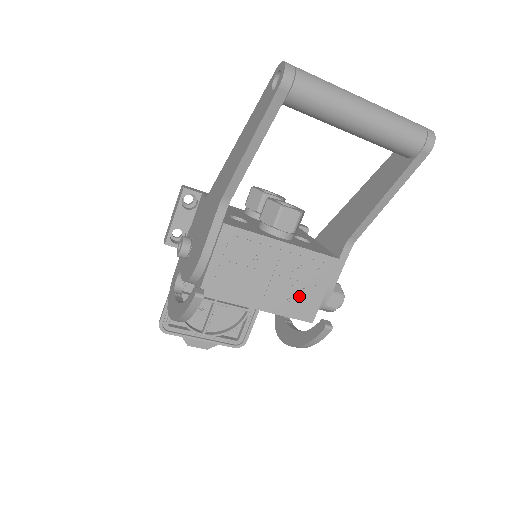
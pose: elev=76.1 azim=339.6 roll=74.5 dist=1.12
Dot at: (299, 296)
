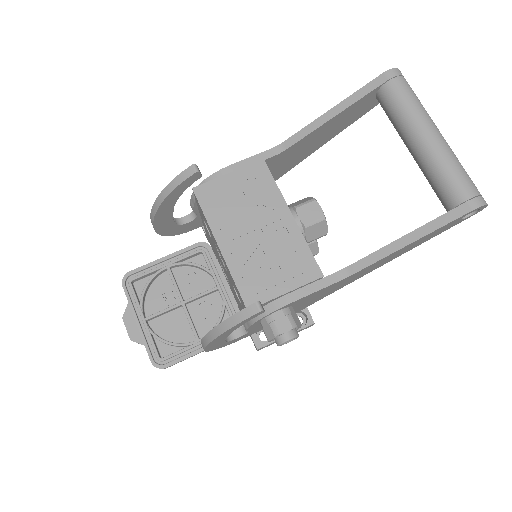
Dot at: (261, 271)
